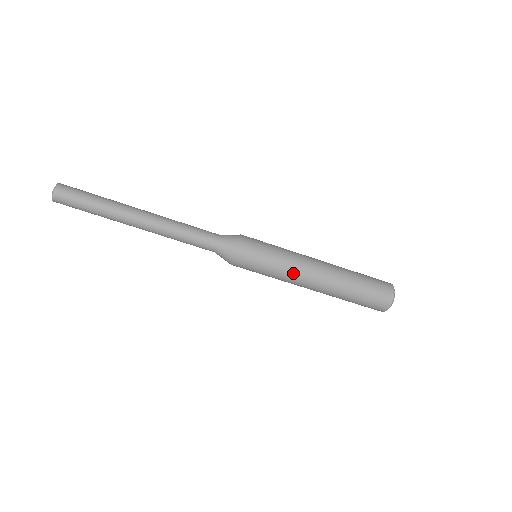
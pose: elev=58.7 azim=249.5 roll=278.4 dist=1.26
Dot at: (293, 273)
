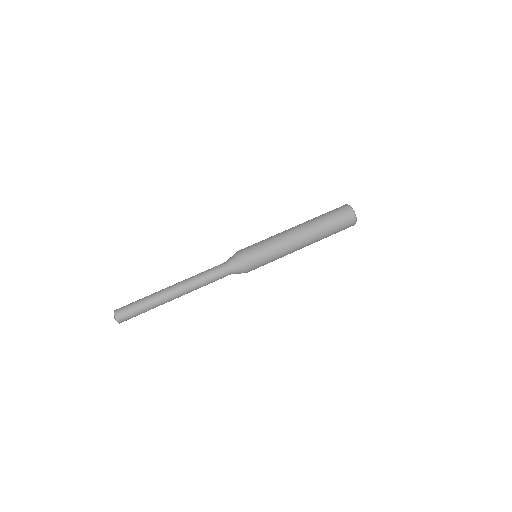
Dot at: (282, 241)
